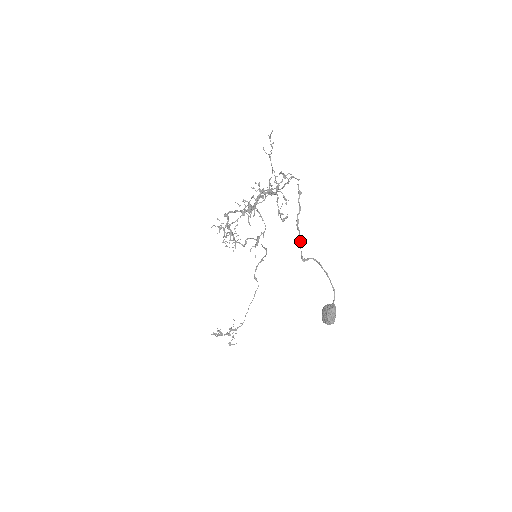
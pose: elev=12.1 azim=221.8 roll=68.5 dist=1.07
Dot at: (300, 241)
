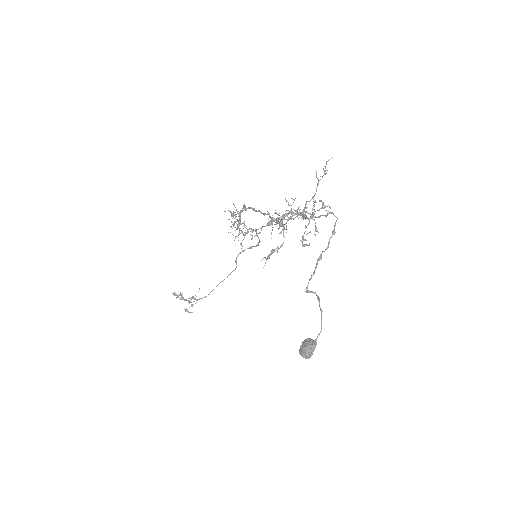
Dot at: occluded
